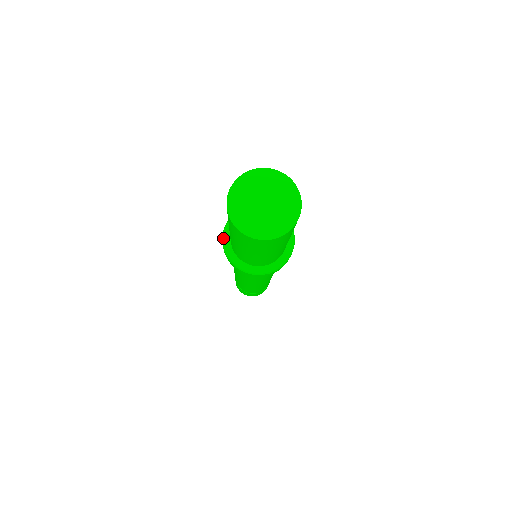
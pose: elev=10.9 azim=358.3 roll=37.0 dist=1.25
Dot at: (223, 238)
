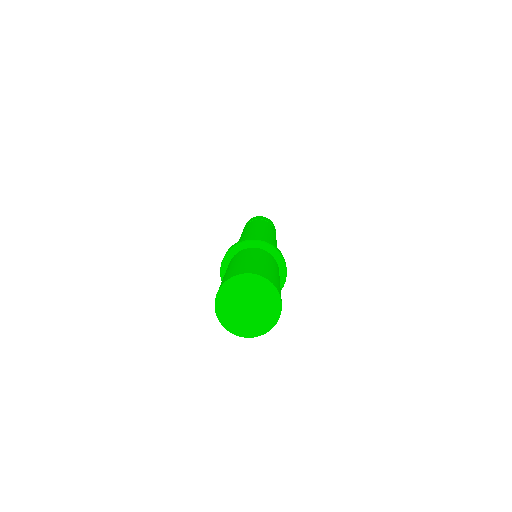
Dot at: (224, 258)
